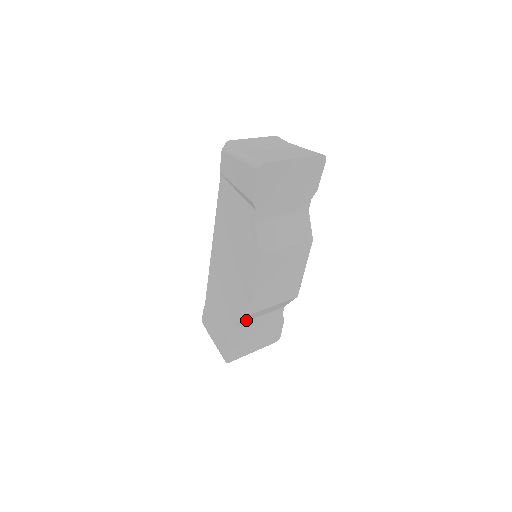
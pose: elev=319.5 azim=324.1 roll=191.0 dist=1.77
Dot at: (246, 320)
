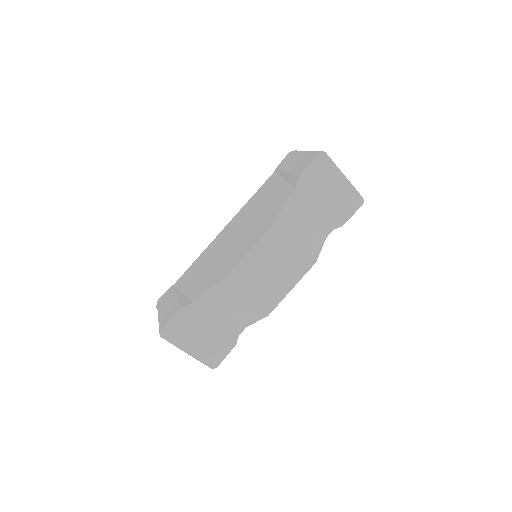
Dot at: (212, 297)
